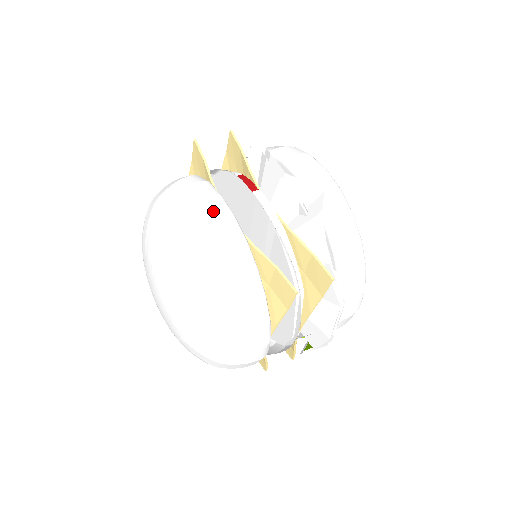
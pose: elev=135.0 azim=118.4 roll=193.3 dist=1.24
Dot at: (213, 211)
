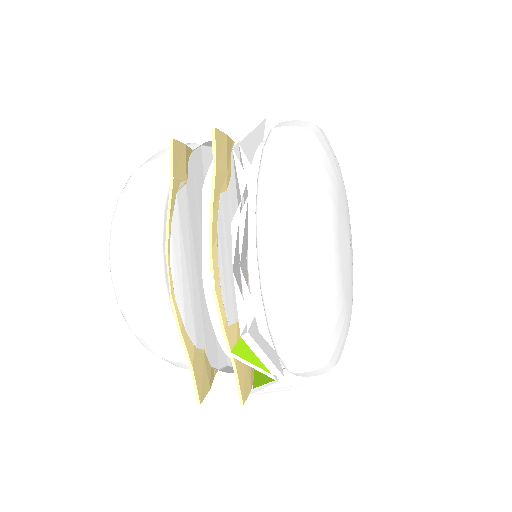
Dot at: occluded
